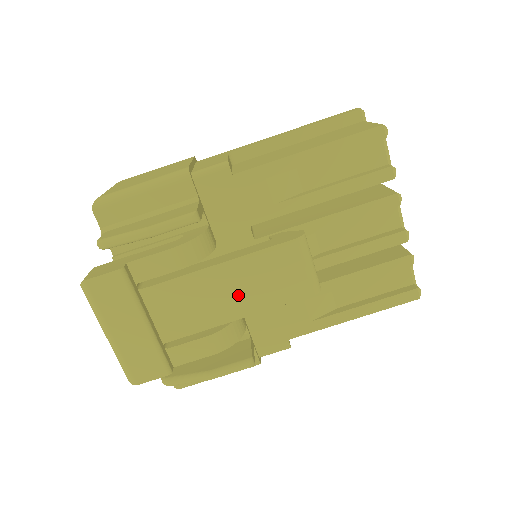
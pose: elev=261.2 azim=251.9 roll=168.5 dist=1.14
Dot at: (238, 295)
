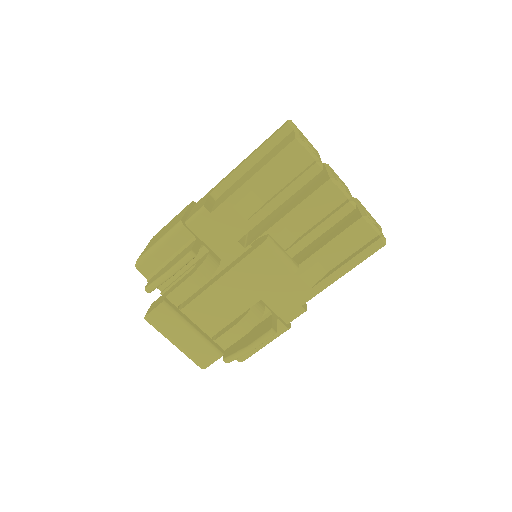
Dot at: (243, 292)
